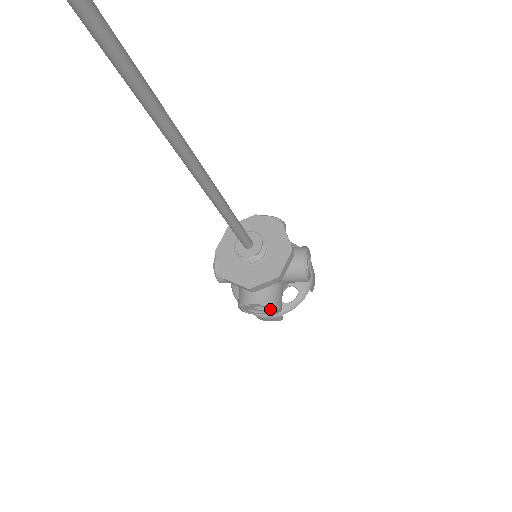
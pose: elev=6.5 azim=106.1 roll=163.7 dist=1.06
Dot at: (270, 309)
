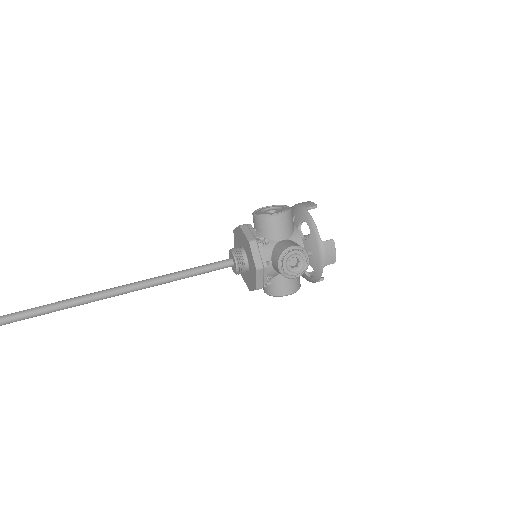
Dot at: occluded
